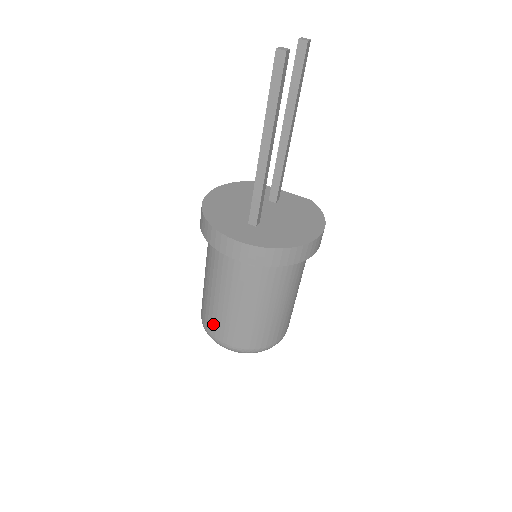
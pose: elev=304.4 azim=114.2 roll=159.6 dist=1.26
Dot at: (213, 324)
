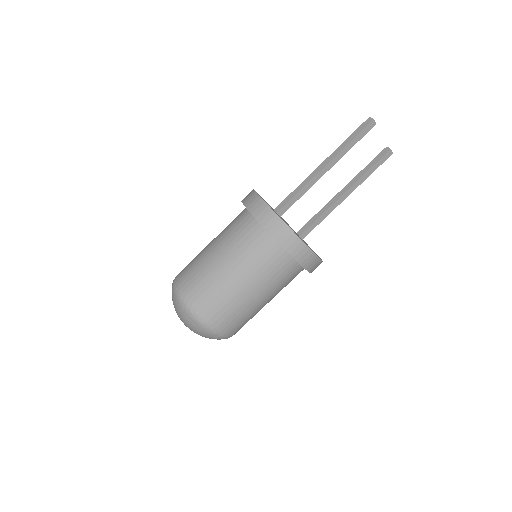
Dot at: (186, 268)
